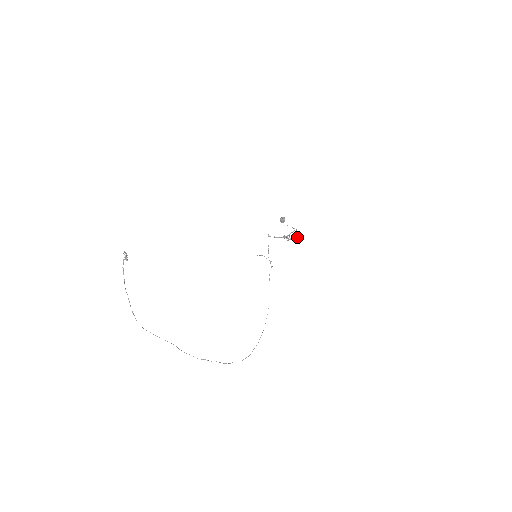
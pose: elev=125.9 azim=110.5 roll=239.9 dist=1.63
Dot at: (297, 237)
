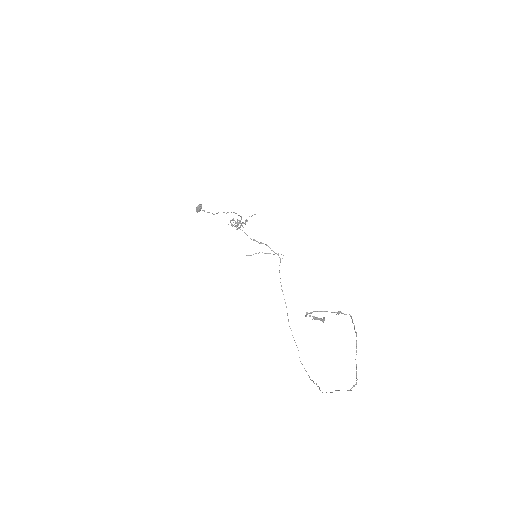
Dot at: (246, 220)
